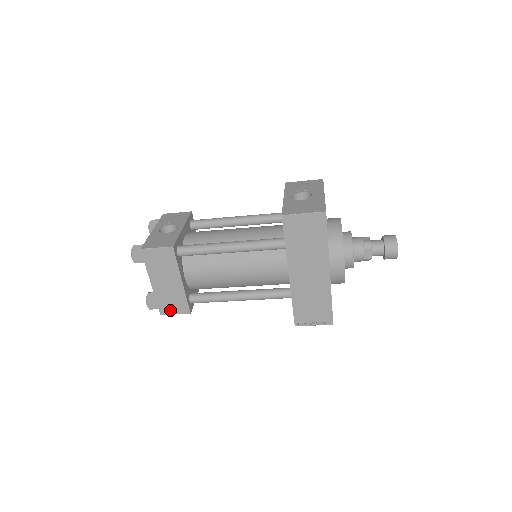
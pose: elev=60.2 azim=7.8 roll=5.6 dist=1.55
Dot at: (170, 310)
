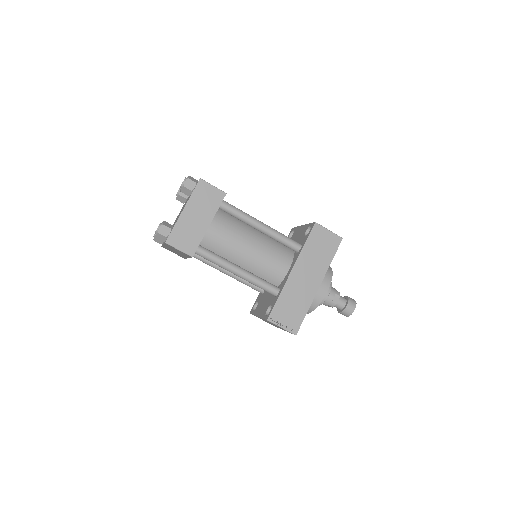
Dot at: (178, 243)
